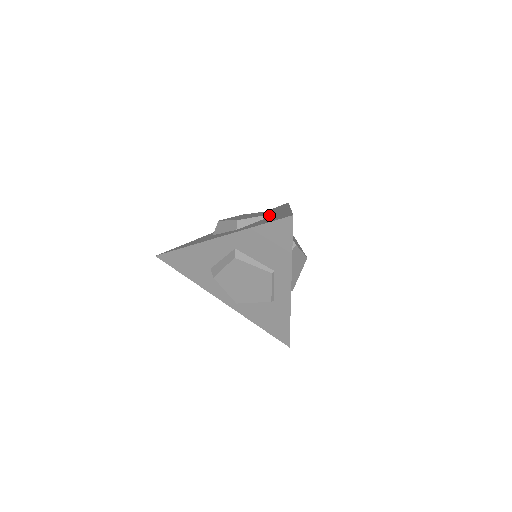
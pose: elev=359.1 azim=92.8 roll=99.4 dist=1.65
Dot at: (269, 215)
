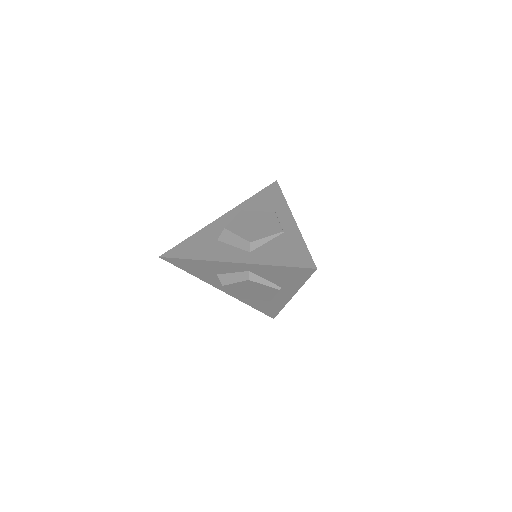
Dot at: (278, 234)
